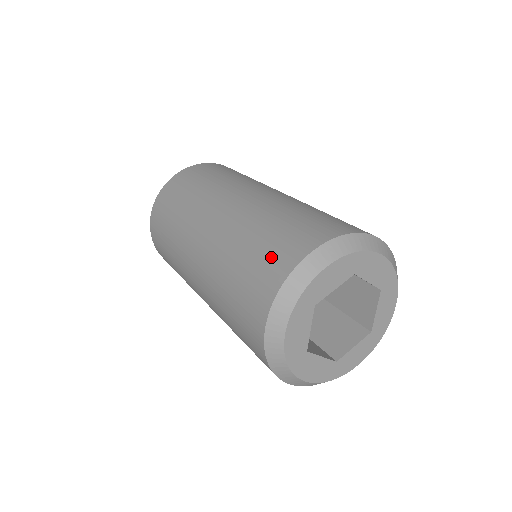
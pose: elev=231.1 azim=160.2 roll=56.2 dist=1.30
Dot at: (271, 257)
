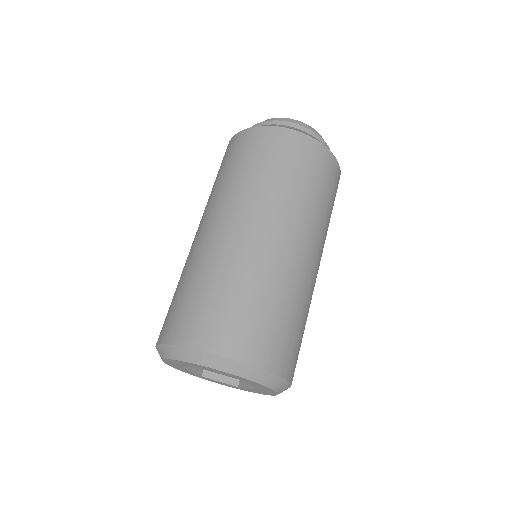
Dot at: occluded
